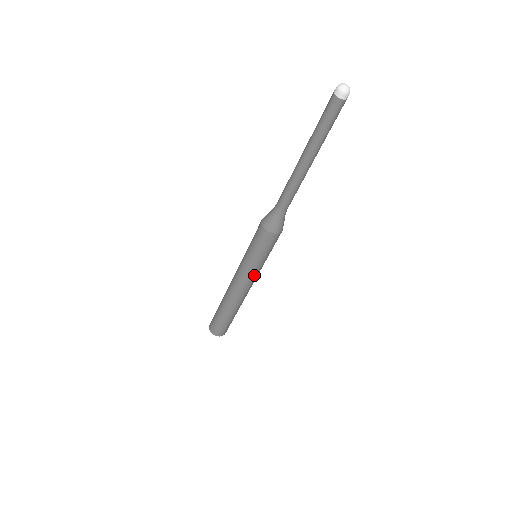
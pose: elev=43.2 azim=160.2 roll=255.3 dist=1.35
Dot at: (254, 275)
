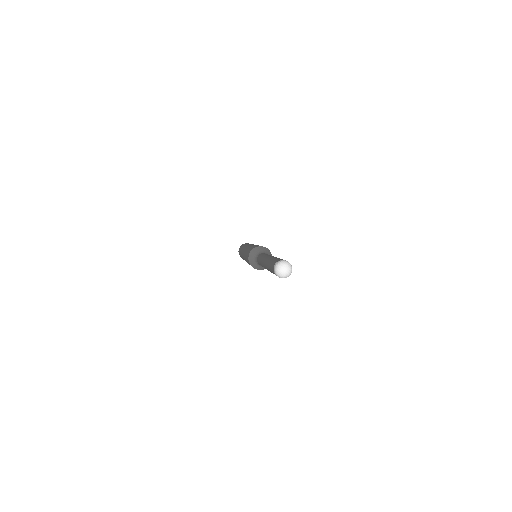
Dot at: occluded
